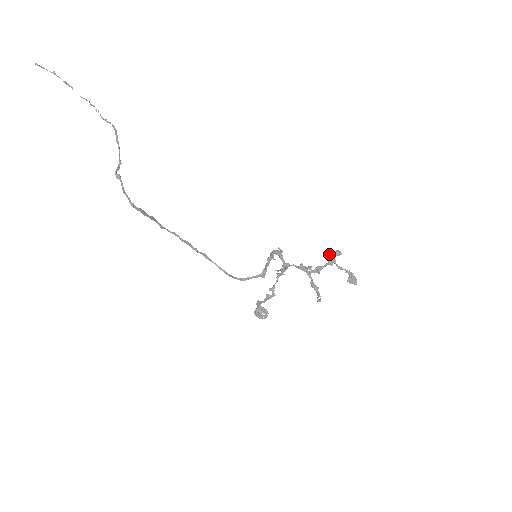
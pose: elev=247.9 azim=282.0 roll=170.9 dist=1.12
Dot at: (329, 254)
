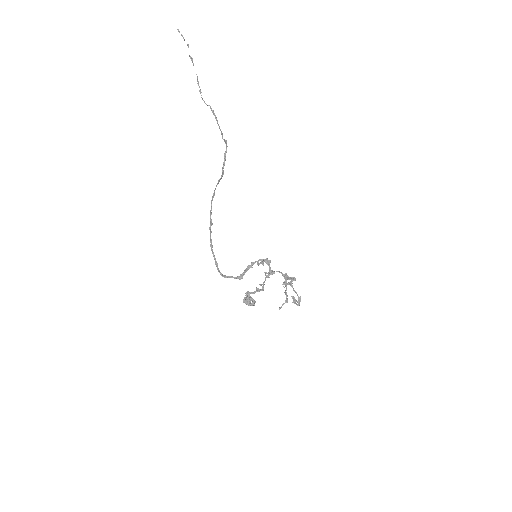
Dot at: occluded
